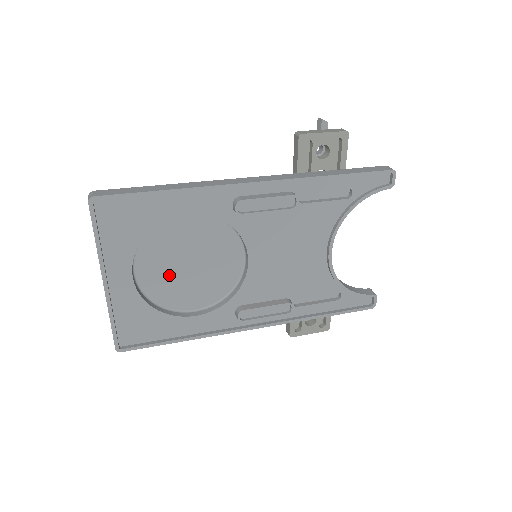
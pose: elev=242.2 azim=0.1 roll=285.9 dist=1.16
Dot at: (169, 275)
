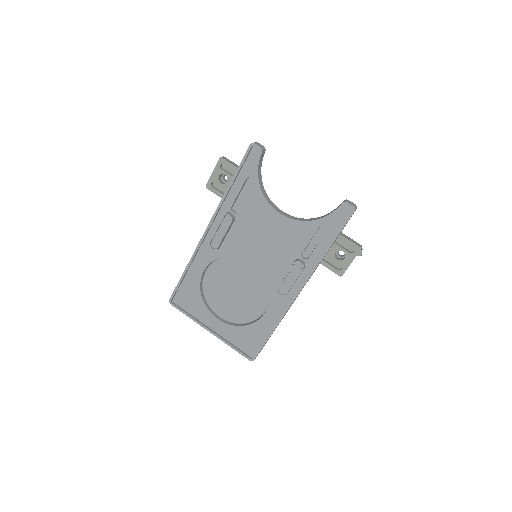
Dot at: (234, 304)
